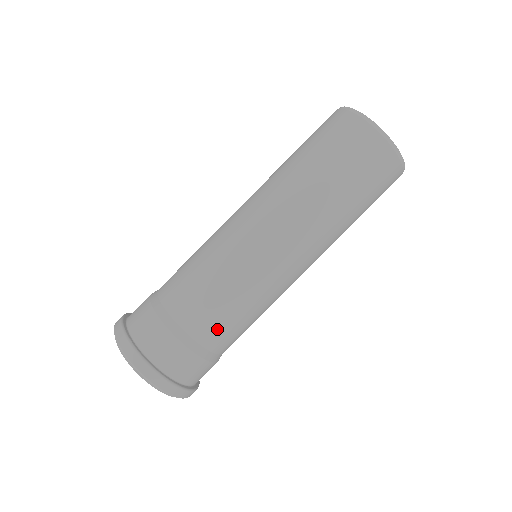
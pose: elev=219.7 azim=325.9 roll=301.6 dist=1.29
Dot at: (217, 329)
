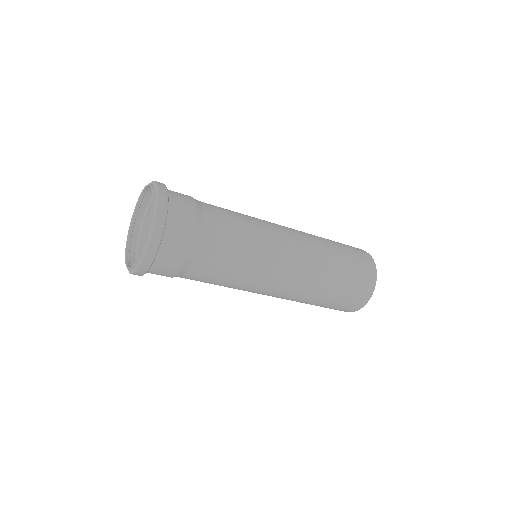
Dot at: (217, 246)
